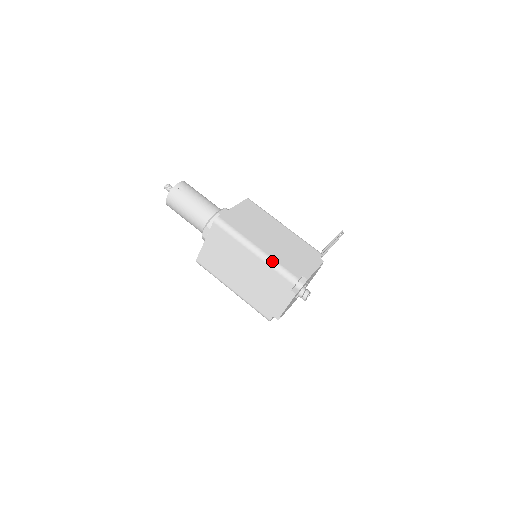
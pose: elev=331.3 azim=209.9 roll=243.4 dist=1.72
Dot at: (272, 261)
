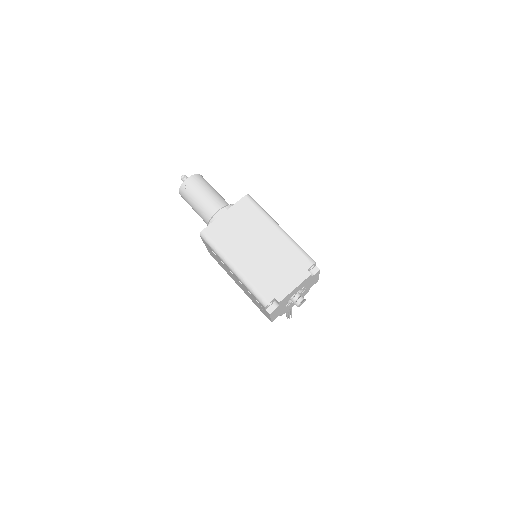
Dot at: (294, 241)
